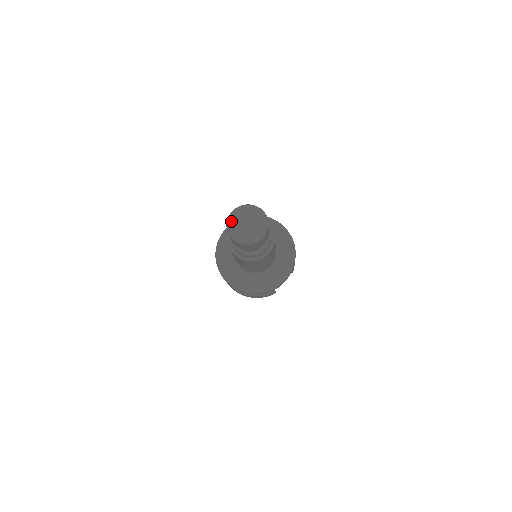
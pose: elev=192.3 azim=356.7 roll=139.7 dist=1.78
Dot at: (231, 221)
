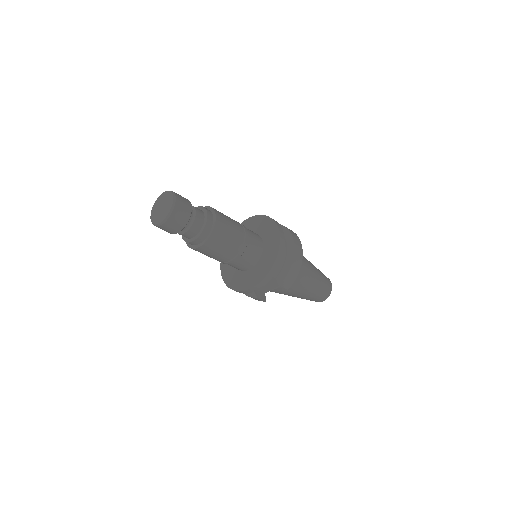
Dot at: (157, 201)
